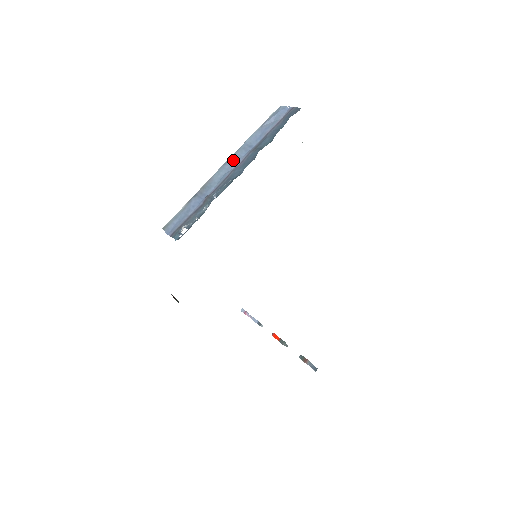
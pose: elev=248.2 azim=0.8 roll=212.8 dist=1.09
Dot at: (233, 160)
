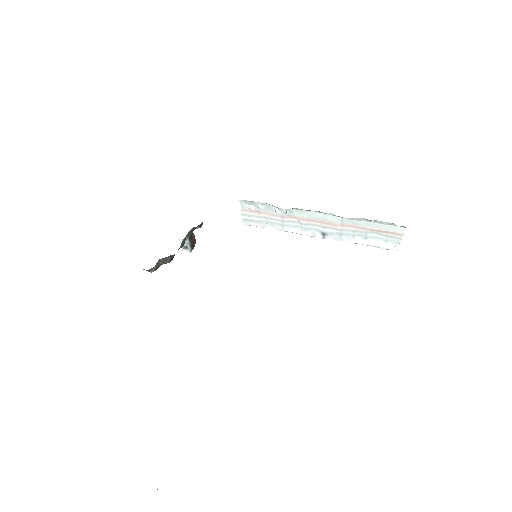
Dot at: (326, 233)
